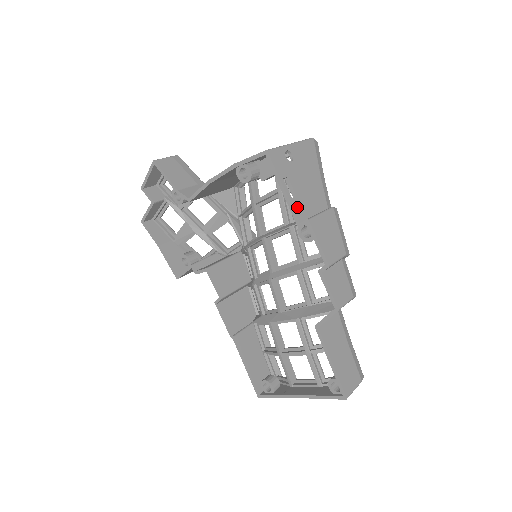
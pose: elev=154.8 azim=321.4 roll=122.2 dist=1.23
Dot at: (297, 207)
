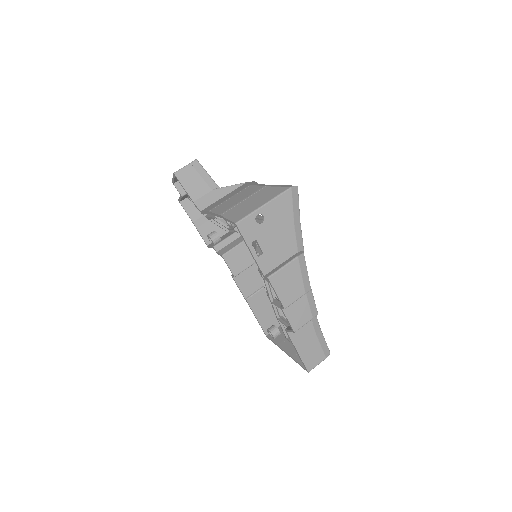
Dot at: (263, 263)
